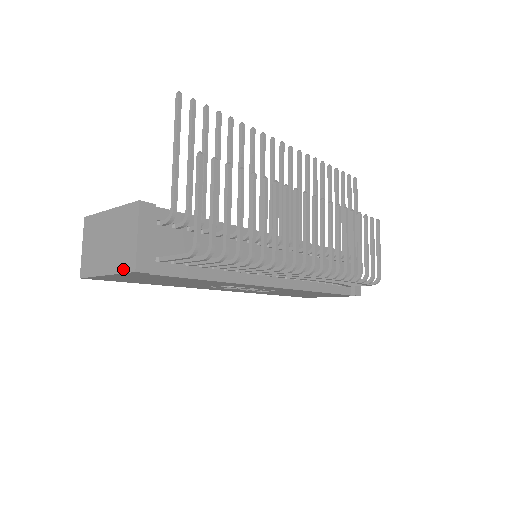
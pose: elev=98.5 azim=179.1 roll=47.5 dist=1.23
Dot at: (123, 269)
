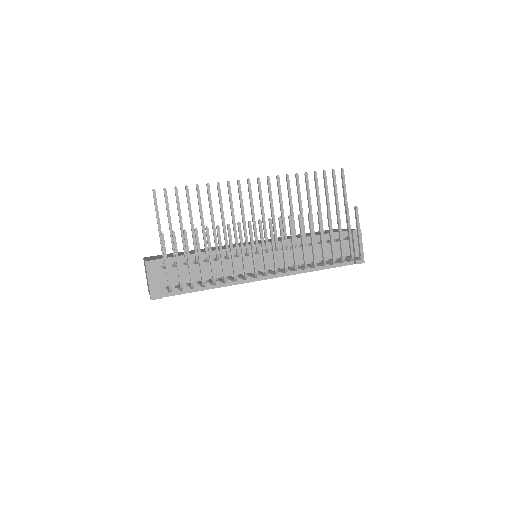
Dot at: occluded
